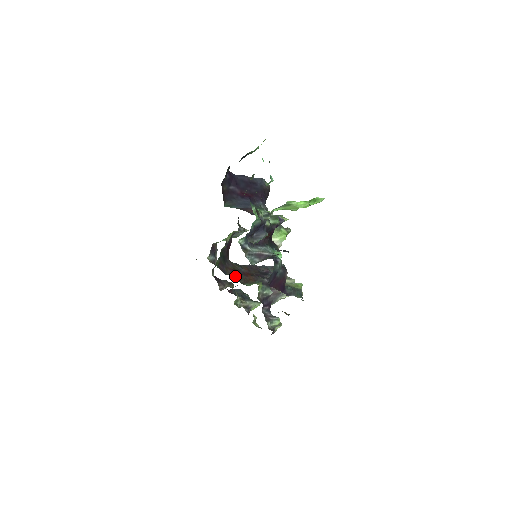
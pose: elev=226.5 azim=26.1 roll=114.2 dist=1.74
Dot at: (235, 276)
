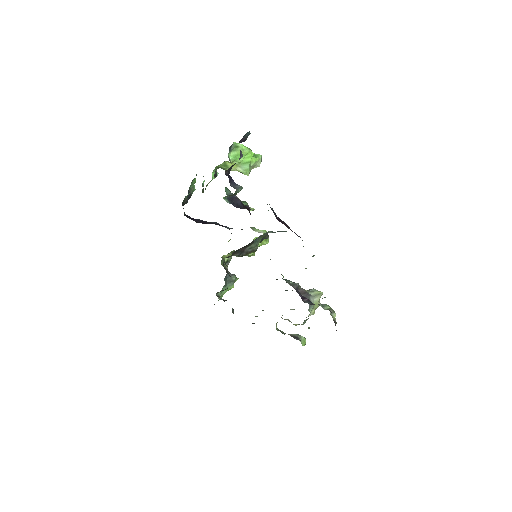
Dot at: occluded
